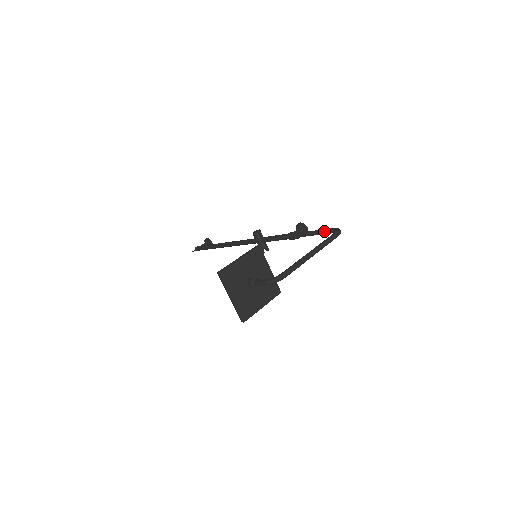
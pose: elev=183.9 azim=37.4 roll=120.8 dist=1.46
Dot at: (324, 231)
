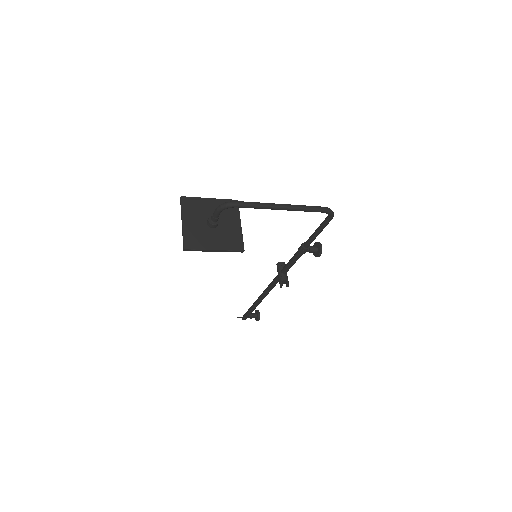
Dot at: (322, 222)
